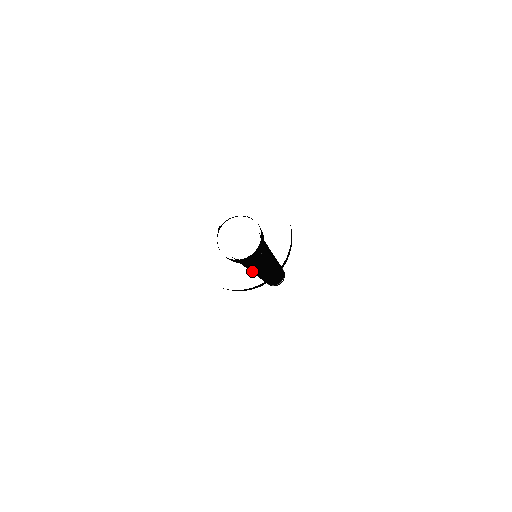
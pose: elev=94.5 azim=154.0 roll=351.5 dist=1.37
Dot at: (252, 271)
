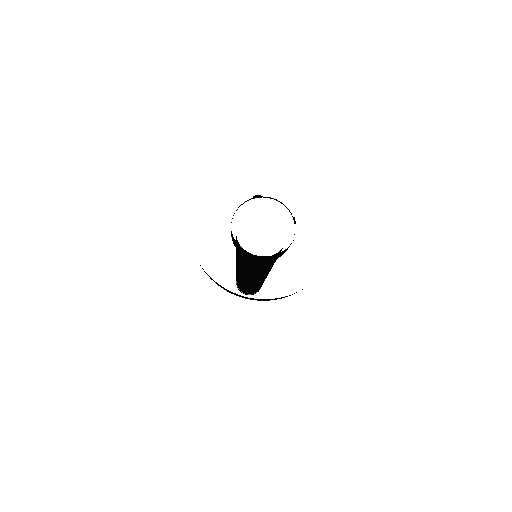
Dot at: occluded
